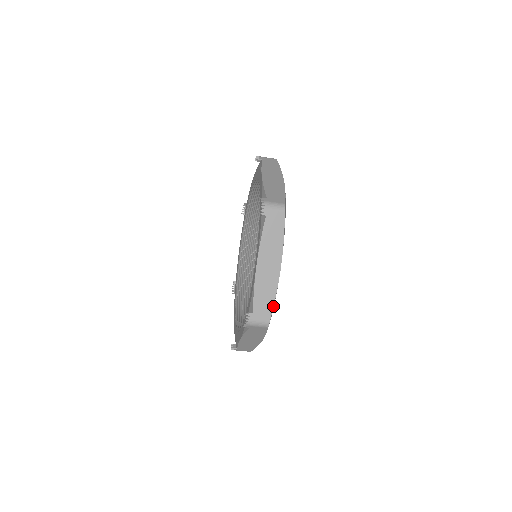
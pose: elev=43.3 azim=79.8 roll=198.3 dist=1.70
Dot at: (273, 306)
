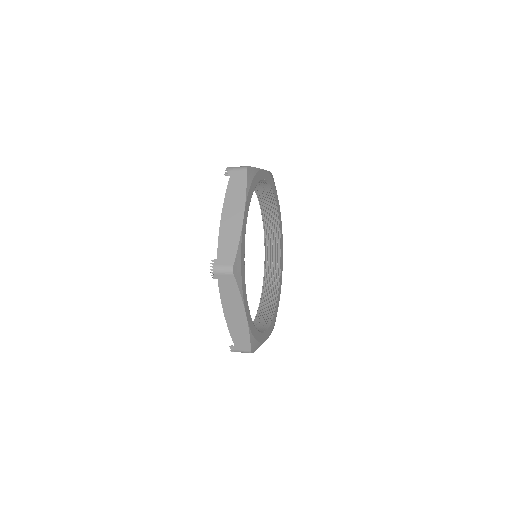
Dot at: (272, 330)
